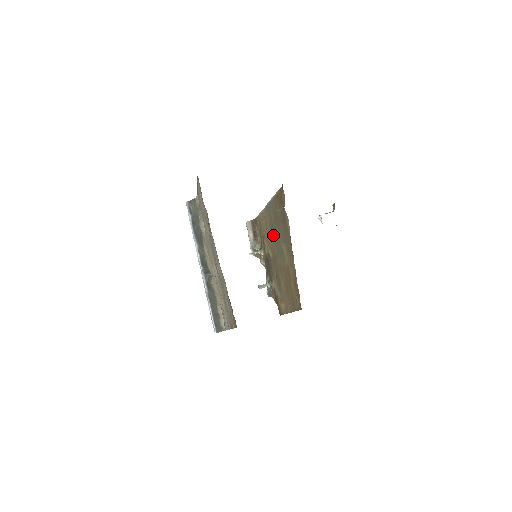
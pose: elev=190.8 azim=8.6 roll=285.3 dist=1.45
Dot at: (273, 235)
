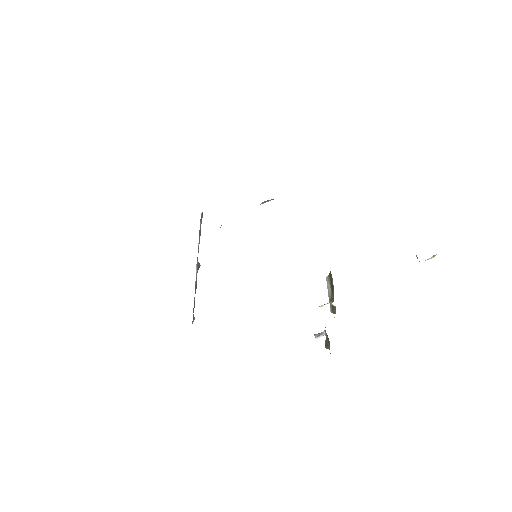
Dot at: occluded
